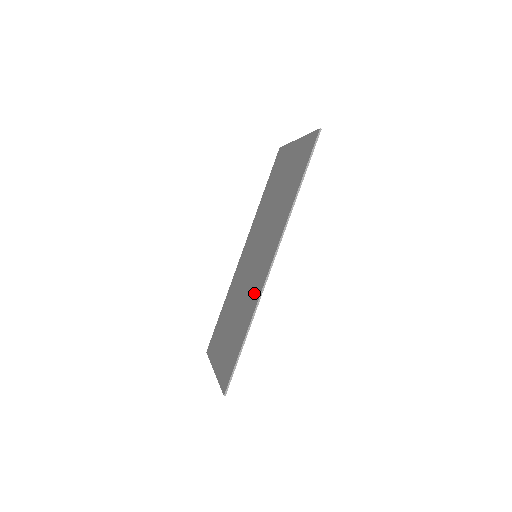
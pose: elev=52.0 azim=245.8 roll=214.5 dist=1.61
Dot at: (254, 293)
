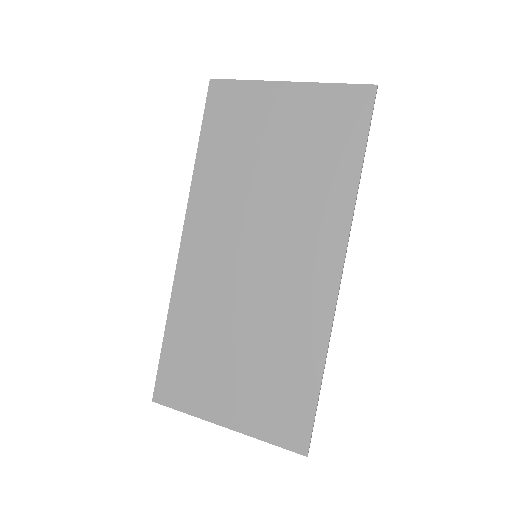
Dot at: (306, 314)
